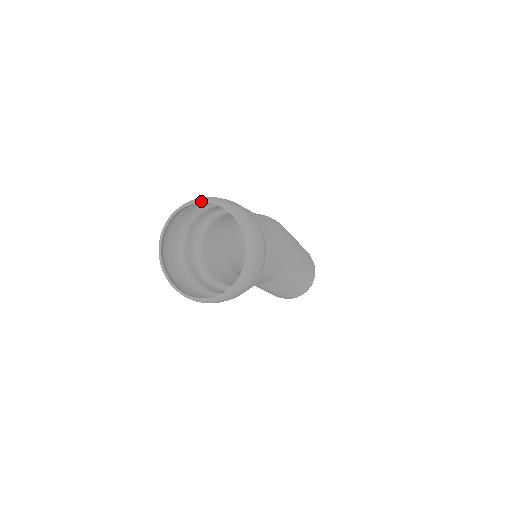
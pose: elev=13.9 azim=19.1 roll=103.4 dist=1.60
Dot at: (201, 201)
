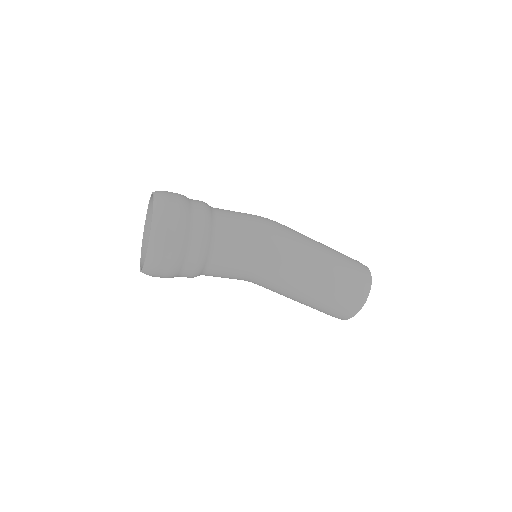
Dot at: (152, 194)
